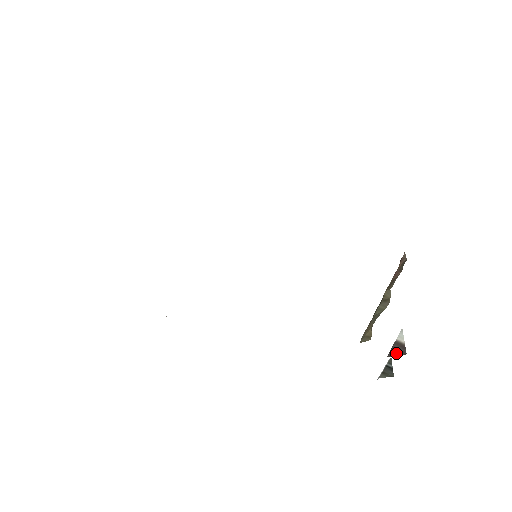
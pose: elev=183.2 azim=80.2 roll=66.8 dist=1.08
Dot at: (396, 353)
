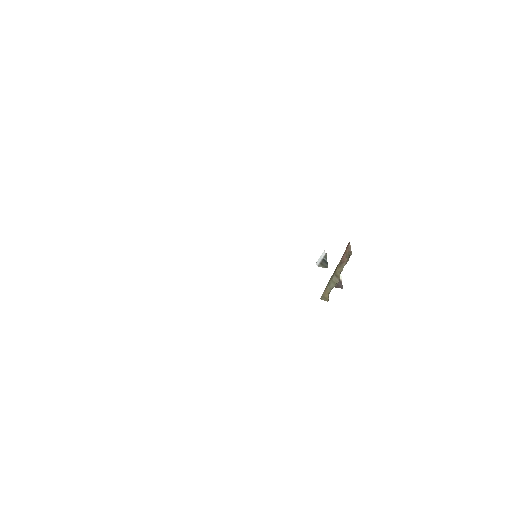
Dot at: (337, 286)
